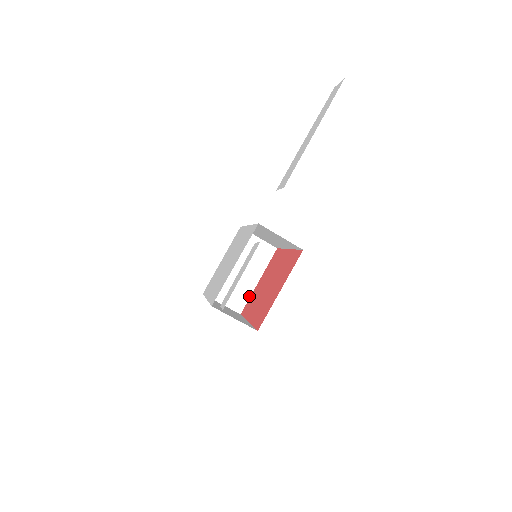
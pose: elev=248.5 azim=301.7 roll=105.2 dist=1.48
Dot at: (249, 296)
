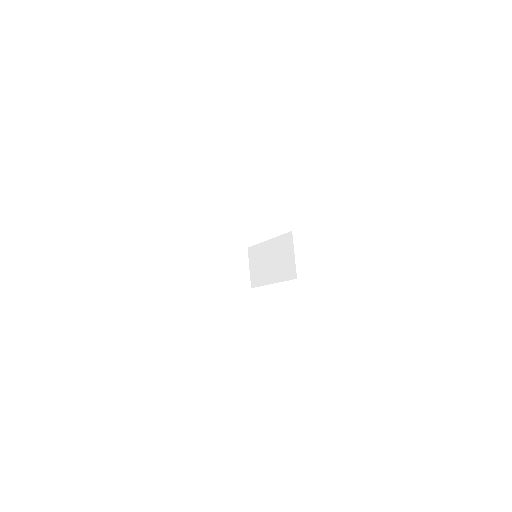
Dot at: (201, 290)
